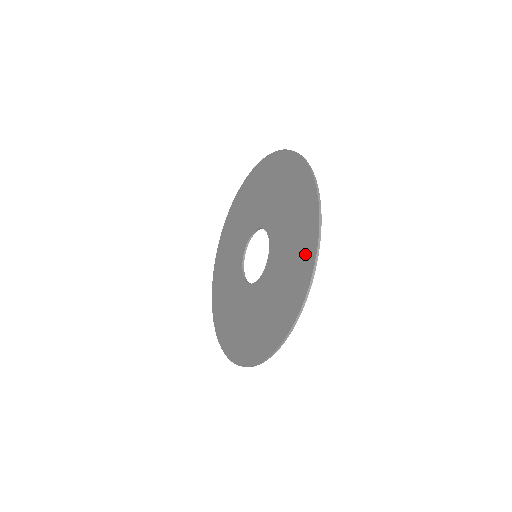
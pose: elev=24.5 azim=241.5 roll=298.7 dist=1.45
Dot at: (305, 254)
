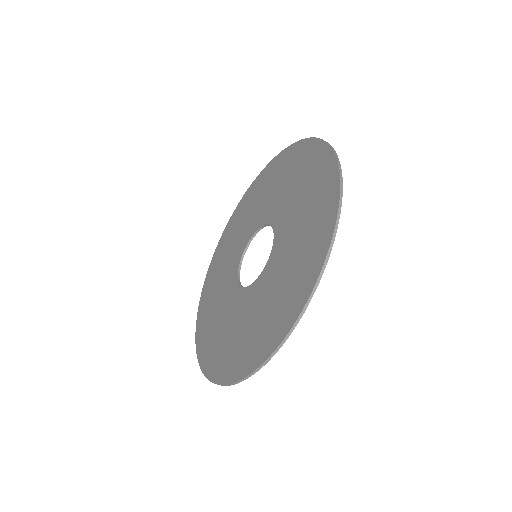
Dot at: (316, 161)
